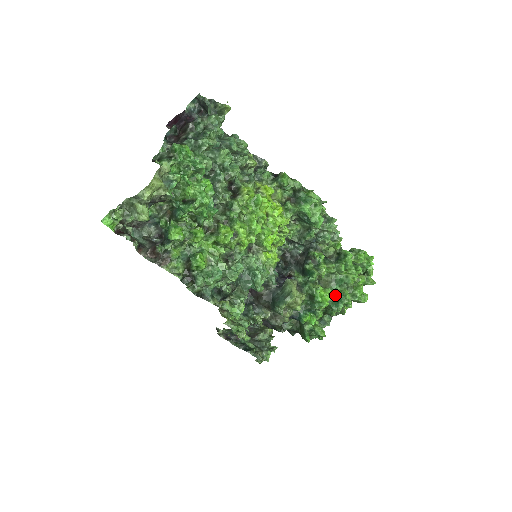
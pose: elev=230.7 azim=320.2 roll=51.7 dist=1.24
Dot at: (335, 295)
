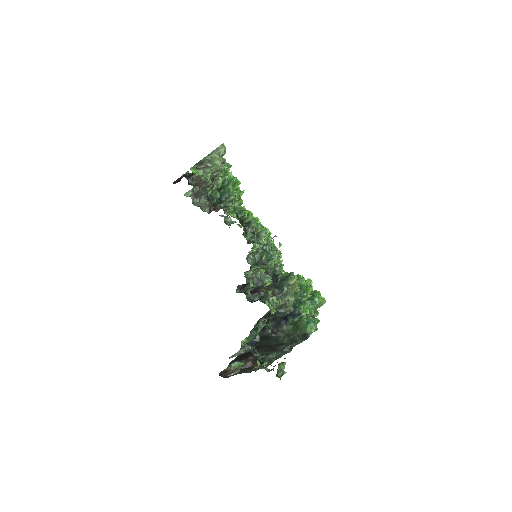
Dot at: occluded
